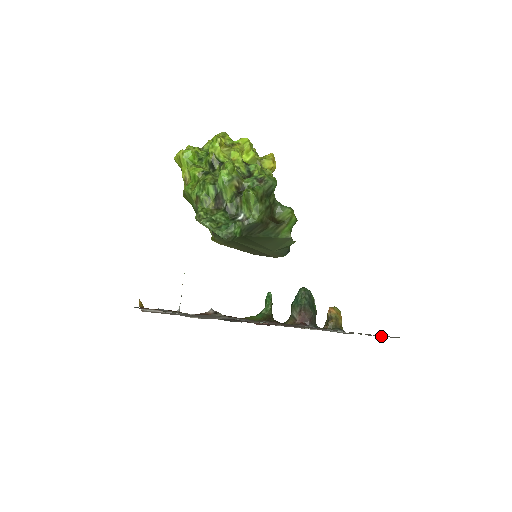
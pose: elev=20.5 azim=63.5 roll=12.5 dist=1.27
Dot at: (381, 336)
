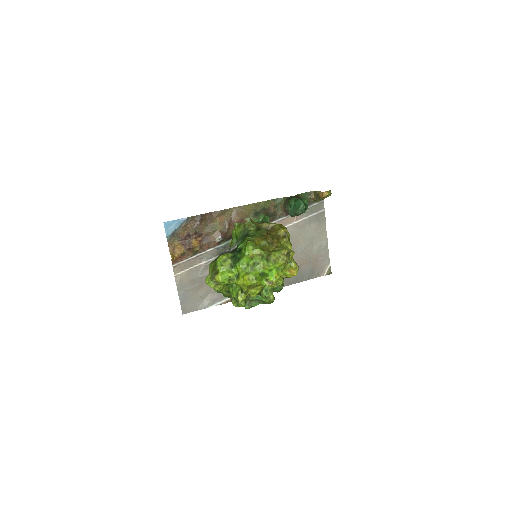
Dot at: (313, 262)
